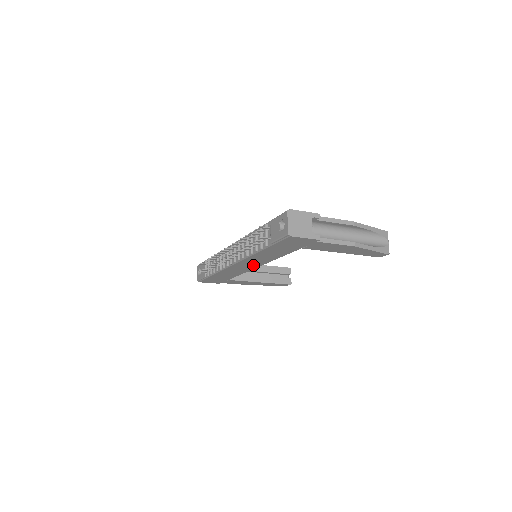
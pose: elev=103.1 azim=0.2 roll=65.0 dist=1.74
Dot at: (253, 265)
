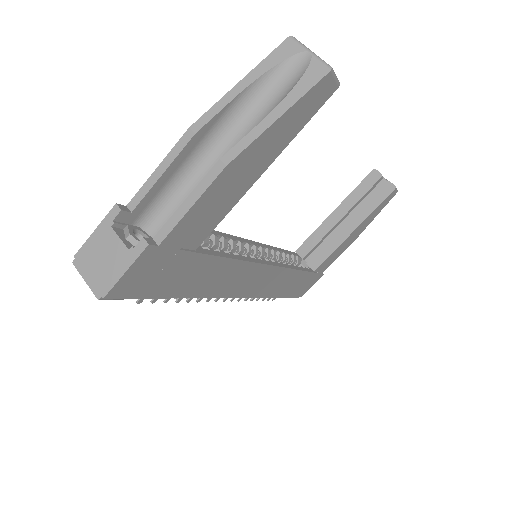
Dot at: (259, 274)
